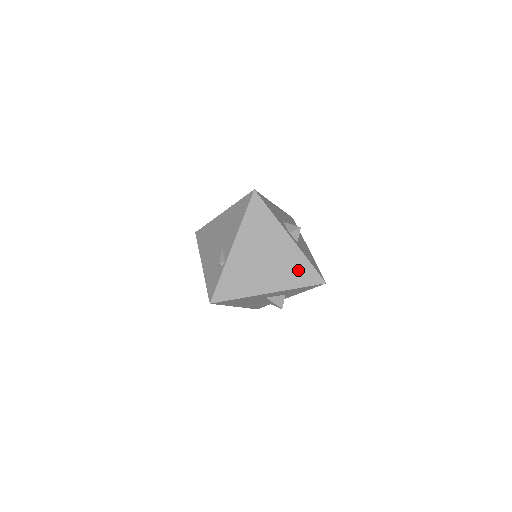
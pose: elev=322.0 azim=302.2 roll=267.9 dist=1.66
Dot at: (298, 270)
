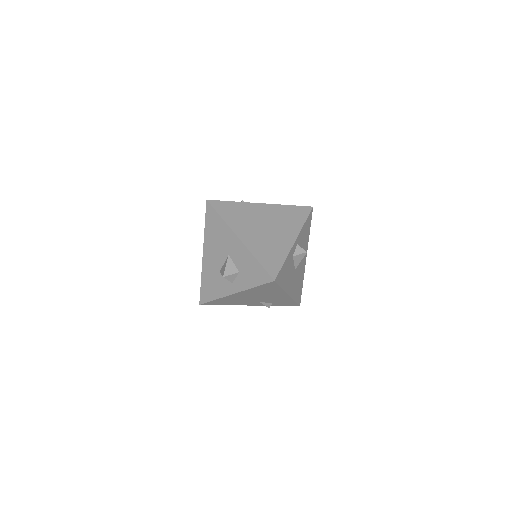
Dot at: (272, 254)
